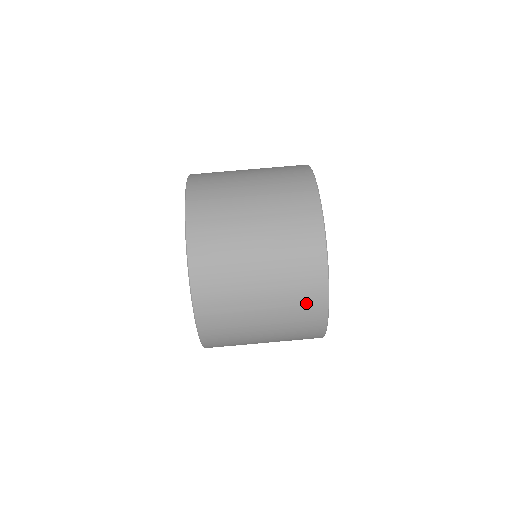
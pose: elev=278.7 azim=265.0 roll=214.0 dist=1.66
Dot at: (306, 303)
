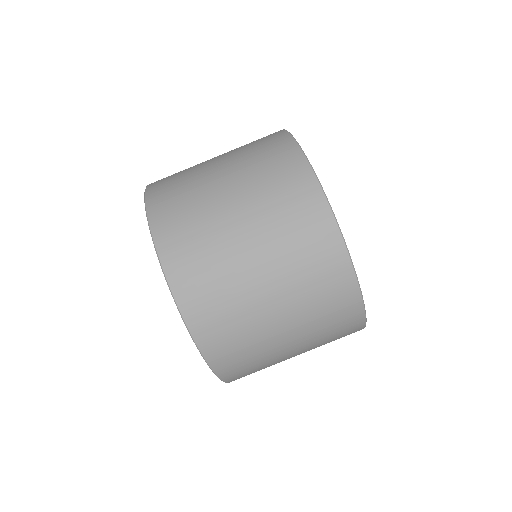
Dot at: (341, 329)
